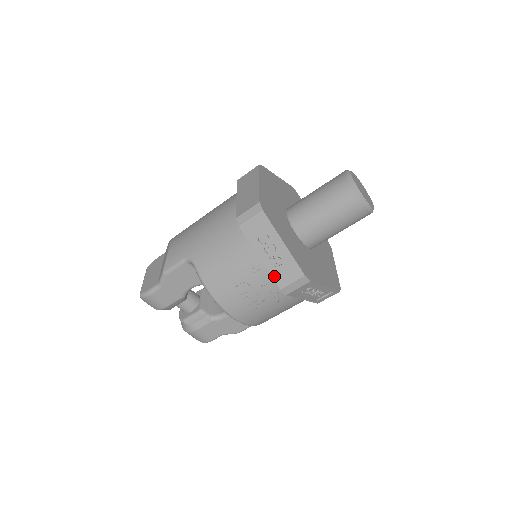
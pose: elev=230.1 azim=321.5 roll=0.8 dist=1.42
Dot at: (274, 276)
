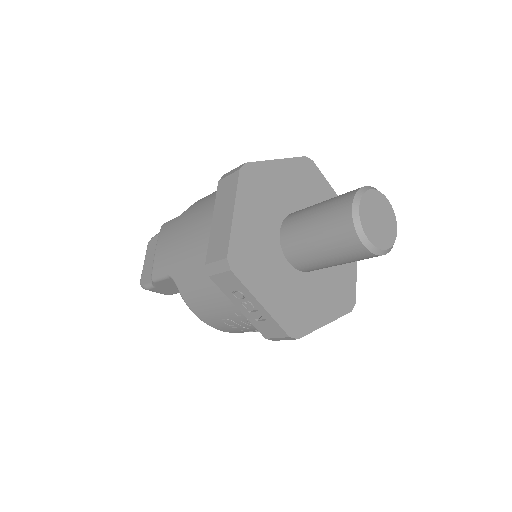
Dot at: (257, 327)
